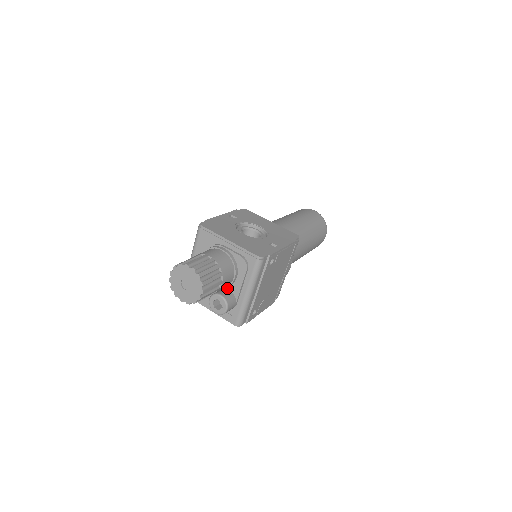
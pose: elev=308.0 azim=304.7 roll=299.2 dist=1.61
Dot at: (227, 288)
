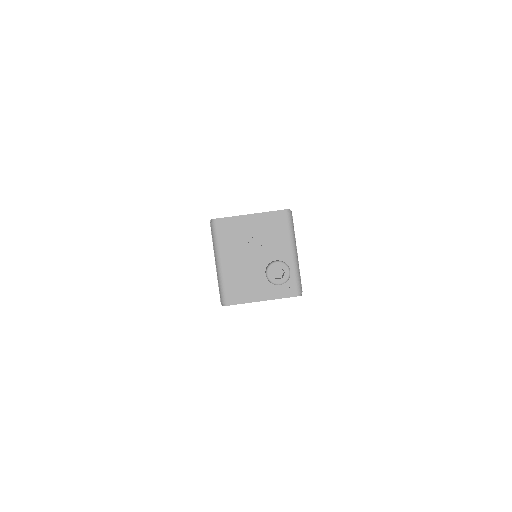
Dot at: (272, 260)
